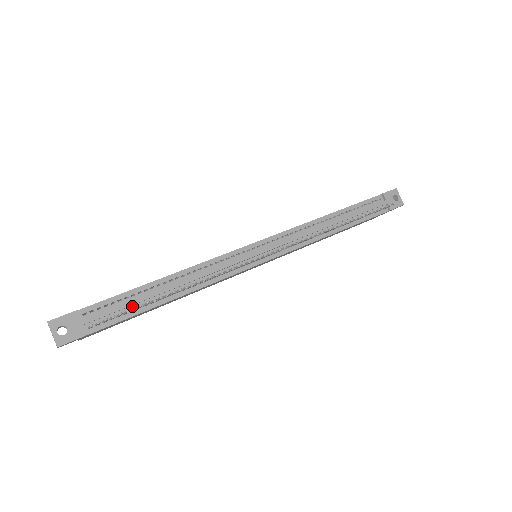
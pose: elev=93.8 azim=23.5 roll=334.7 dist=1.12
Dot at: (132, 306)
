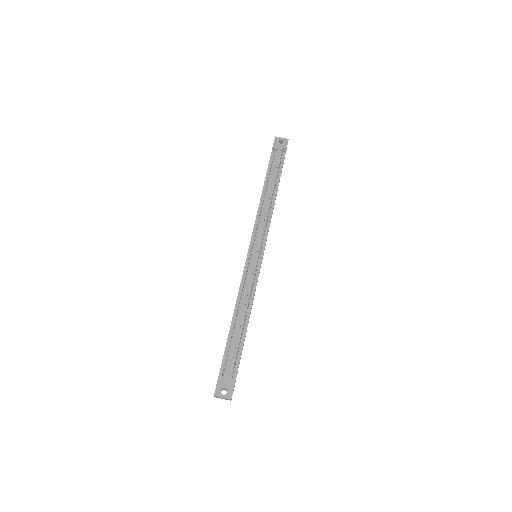
Dot at: (236, 347)
